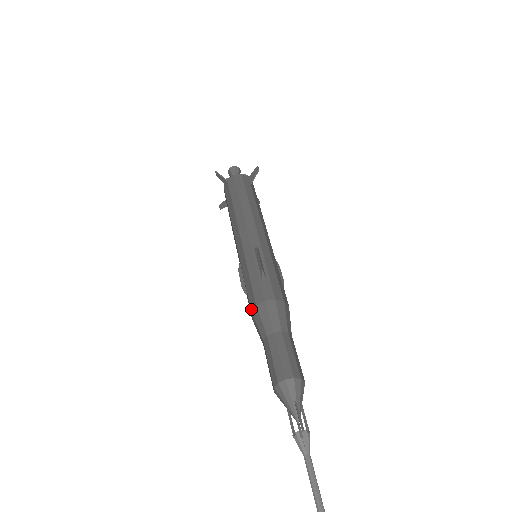
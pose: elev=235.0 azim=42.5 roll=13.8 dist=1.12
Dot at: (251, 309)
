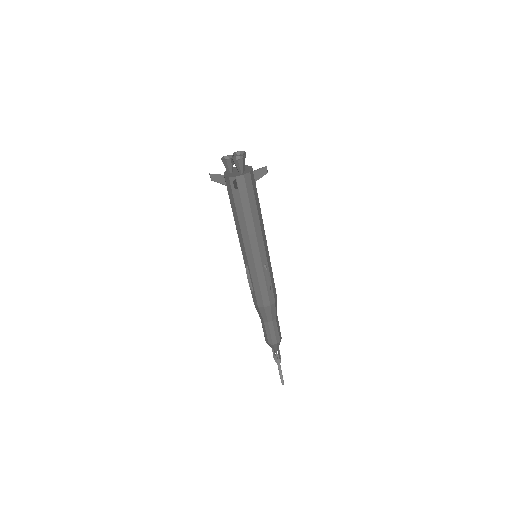
Dot at: (258, 306)
